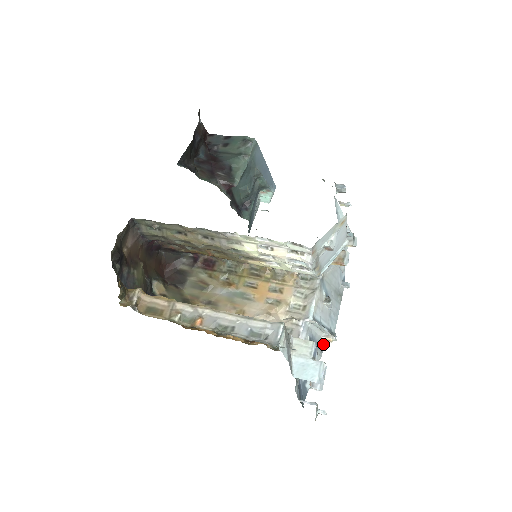
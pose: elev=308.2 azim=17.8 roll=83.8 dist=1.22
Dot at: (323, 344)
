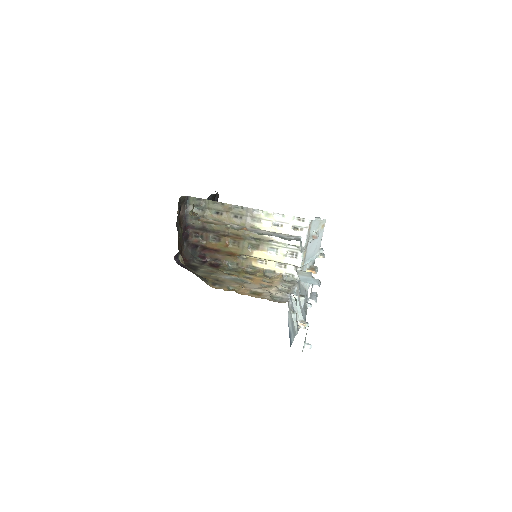
Dot at: (298, 328)
